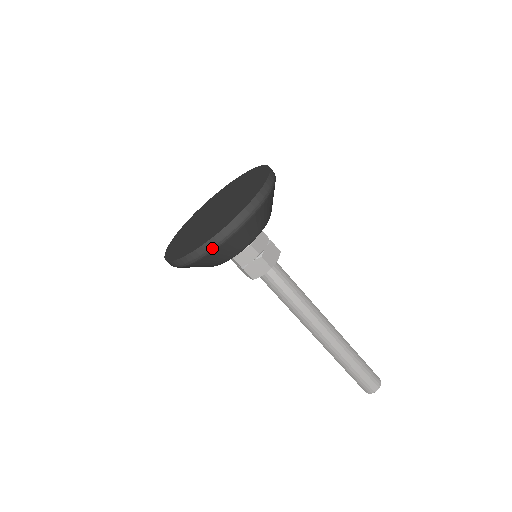
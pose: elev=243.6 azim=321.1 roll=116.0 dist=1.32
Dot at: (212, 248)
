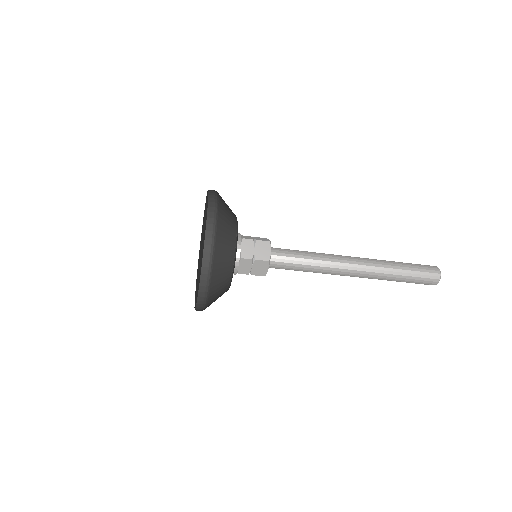
Dot at: (205, 293)
